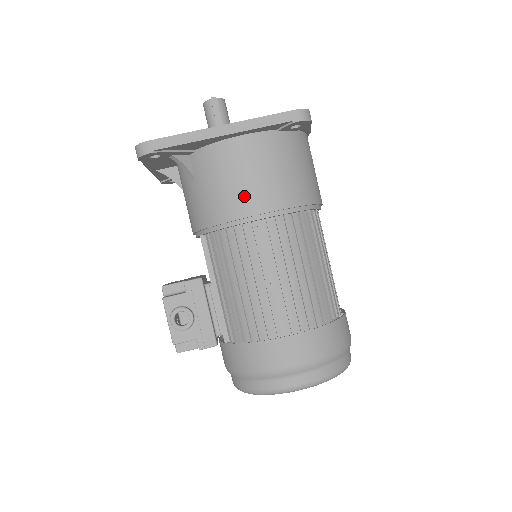
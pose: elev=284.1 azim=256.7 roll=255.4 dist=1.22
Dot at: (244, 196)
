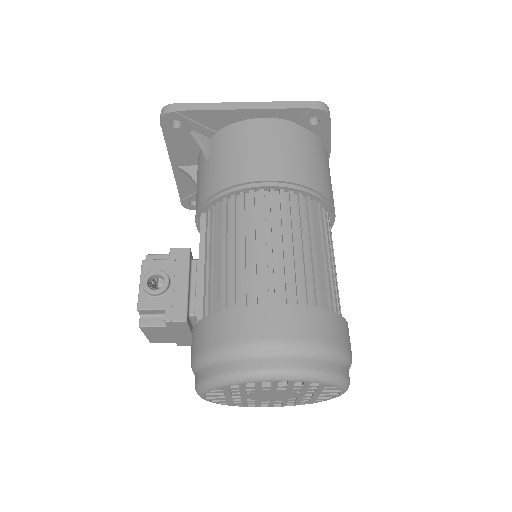
Dot at: (252, 164)
